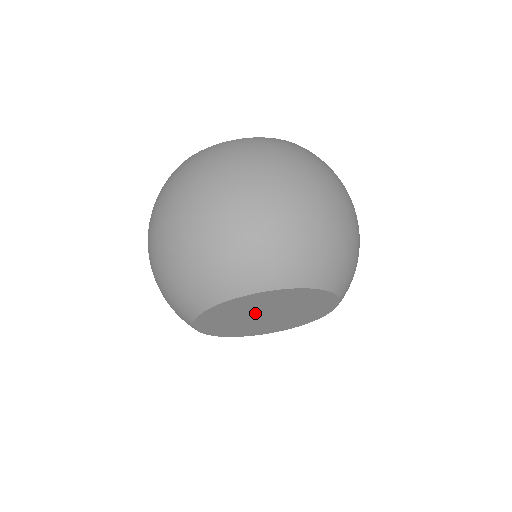
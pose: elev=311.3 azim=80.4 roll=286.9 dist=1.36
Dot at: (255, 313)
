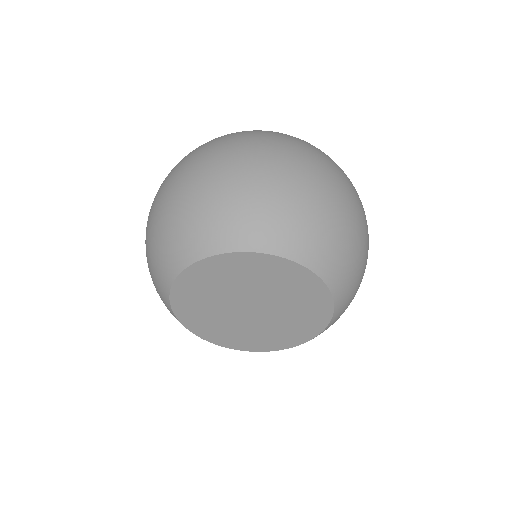
Dot at: (237, 298)
